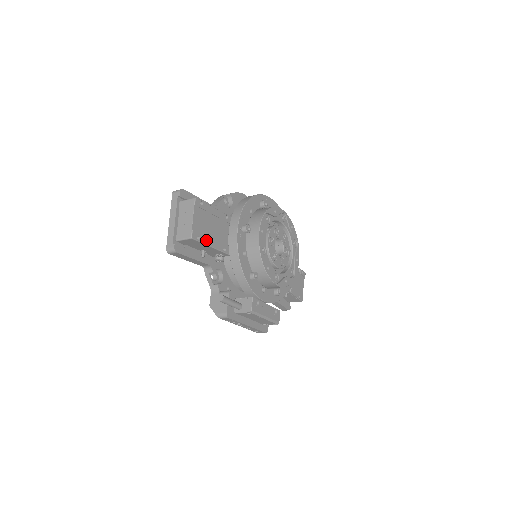
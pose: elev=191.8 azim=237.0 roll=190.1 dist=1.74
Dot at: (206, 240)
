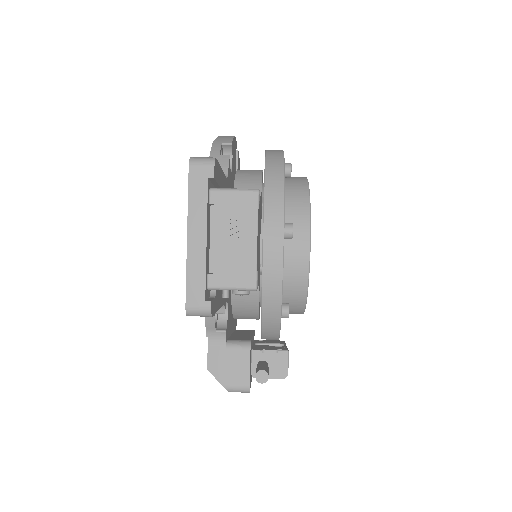
Dot at: (258, 277)
